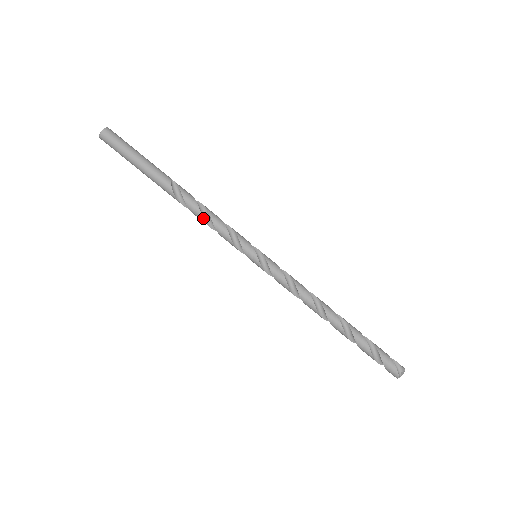
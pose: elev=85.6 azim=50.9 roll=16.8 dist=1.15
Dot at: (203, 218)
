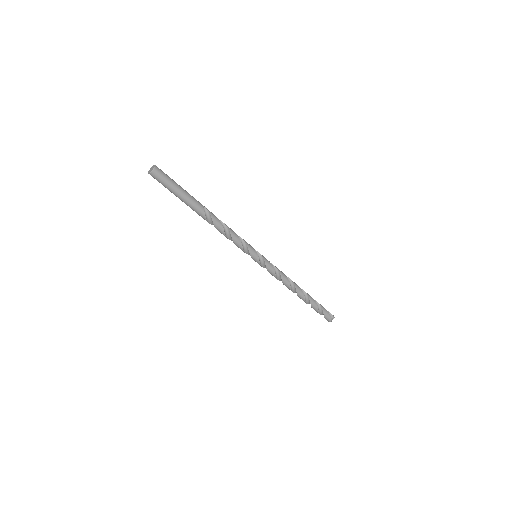
Dot at: (225, 233)
